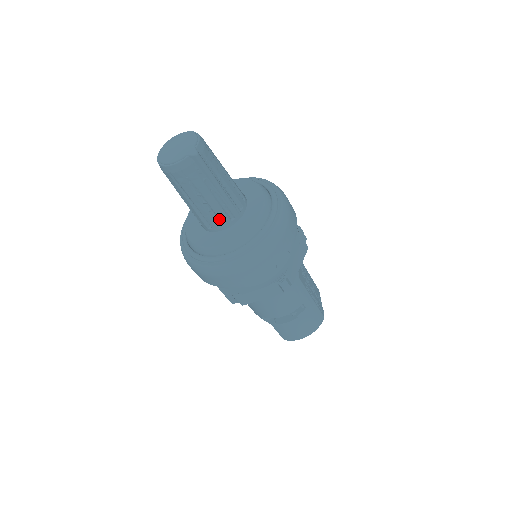
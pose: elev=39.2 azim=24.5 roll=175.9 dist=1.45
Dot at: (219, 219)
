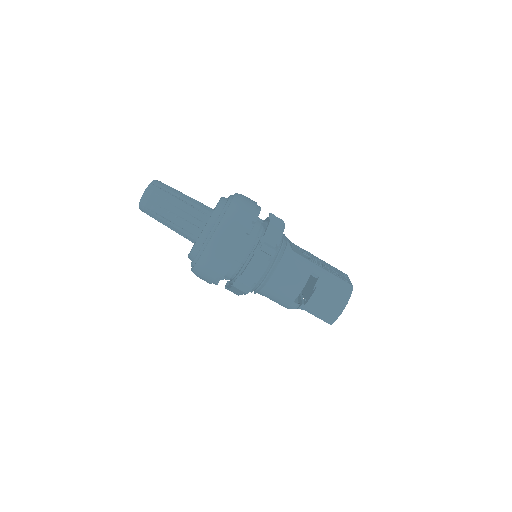
Dot at: (194, 225)
